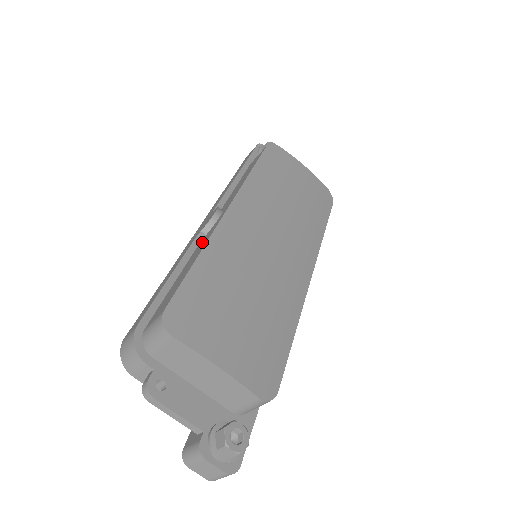
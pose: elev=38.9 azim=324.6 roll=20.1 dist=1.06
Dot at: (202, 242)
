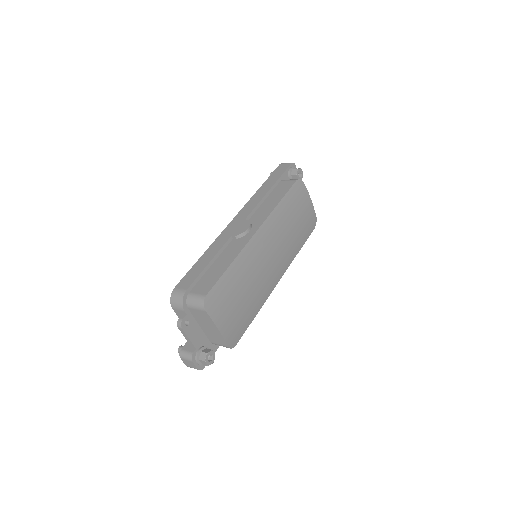
Dot at: (234, 246)
